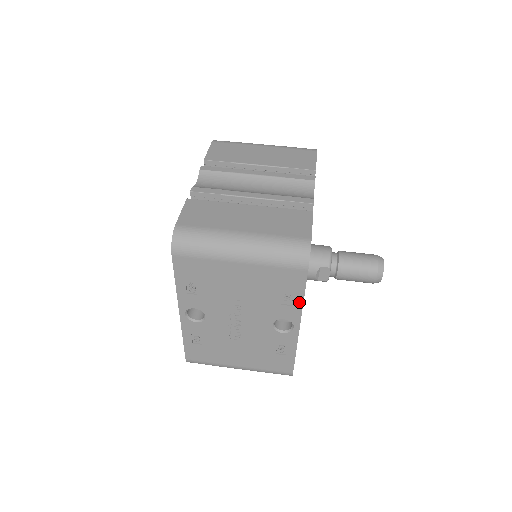
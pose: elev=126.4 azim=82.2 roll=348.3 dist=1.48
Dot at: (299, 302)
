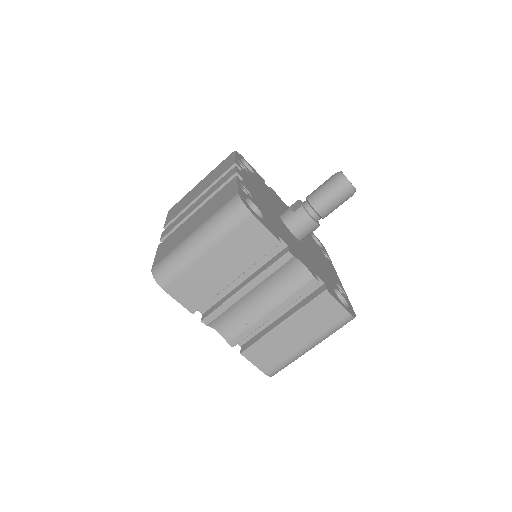
Dot at: occluded
